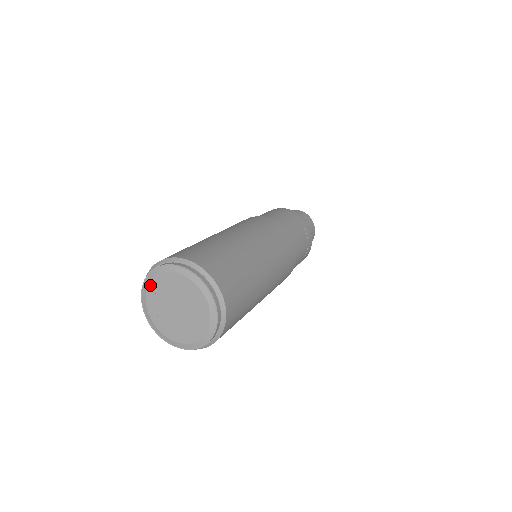
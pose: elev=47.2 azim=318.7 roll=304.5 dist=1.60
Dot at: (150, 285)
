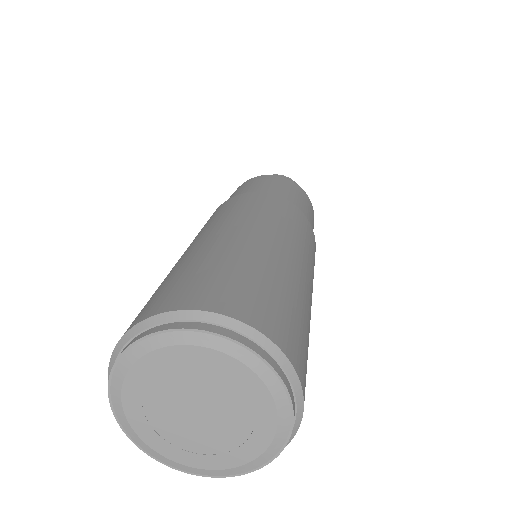
Dot at: (166, 350)
